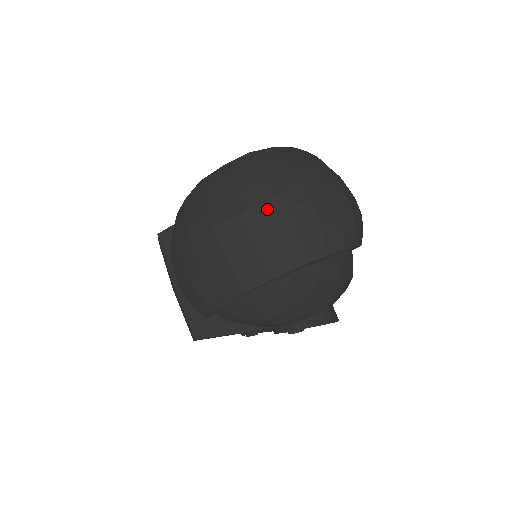
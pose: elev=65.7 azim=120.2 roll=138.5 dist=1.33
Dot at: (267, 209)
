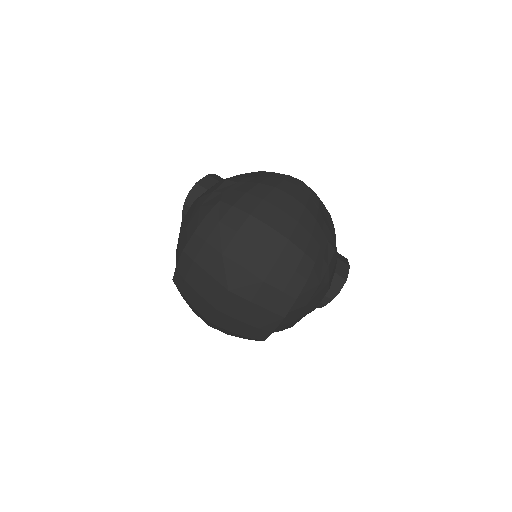
Dot at: (229, 302)
